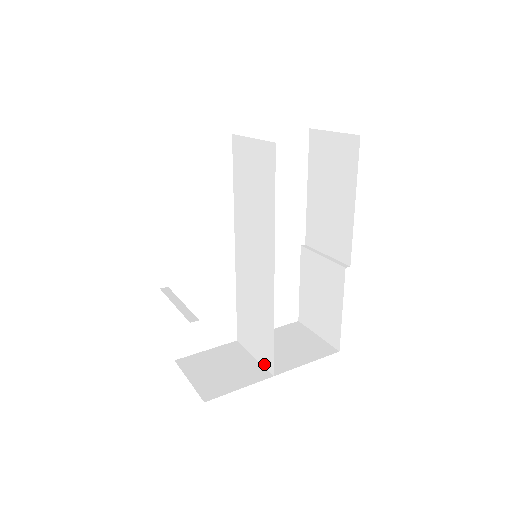
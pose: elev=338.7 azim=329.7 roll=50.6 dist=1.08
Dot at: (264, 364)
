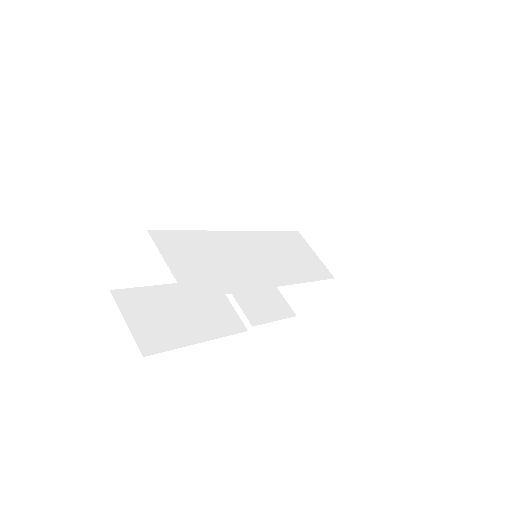
Dot at: (324, 267)
